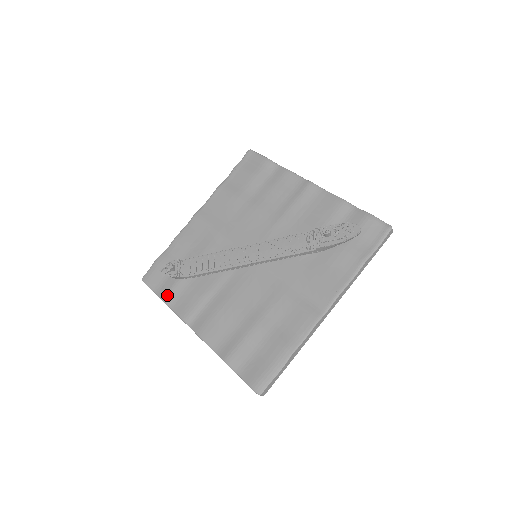
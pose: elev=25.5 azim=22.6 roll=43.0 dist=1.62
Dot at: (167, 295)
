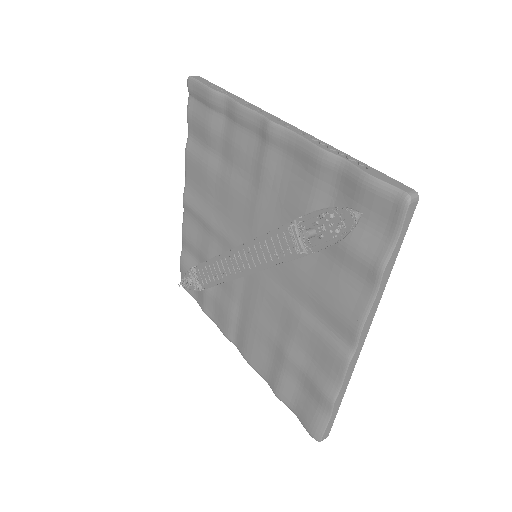
Dot at: (204, 307)
